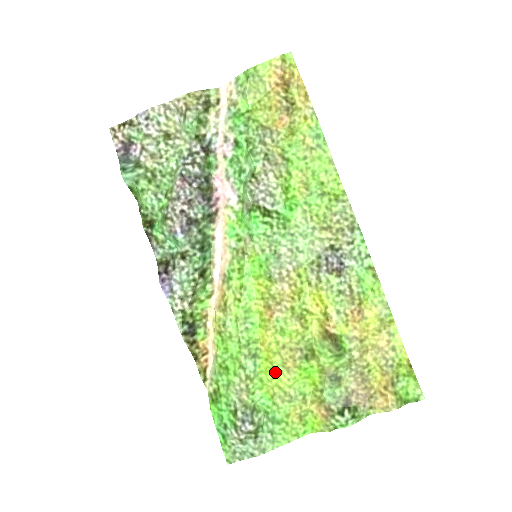
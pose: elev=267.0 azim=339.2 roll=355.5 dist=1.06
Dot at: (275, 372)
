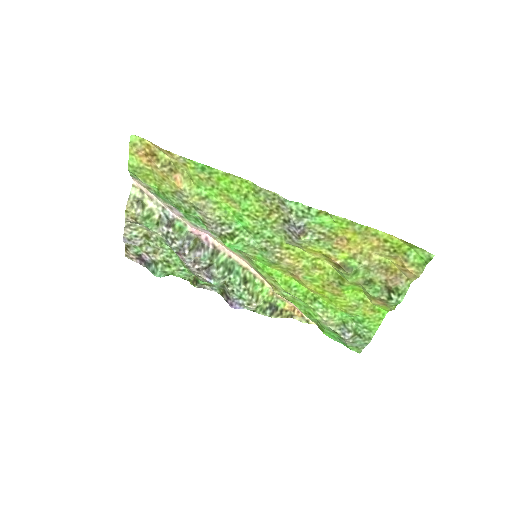
Dot at: (333, 300)
